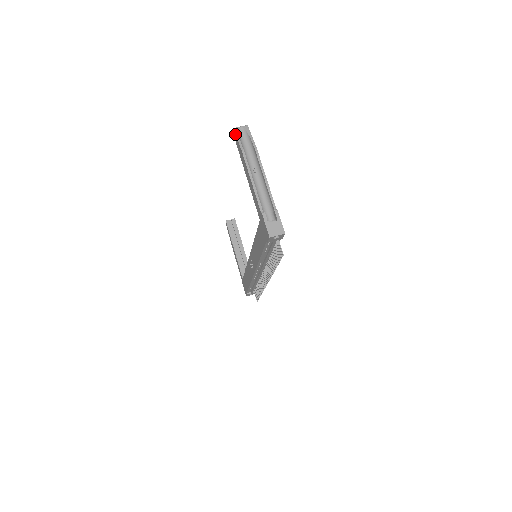
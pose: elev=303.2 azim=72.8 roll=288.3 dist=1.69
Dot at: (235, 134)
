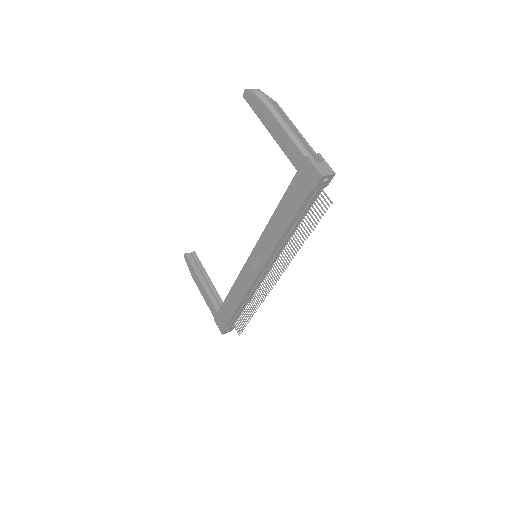
Dot at: (250, 93)
